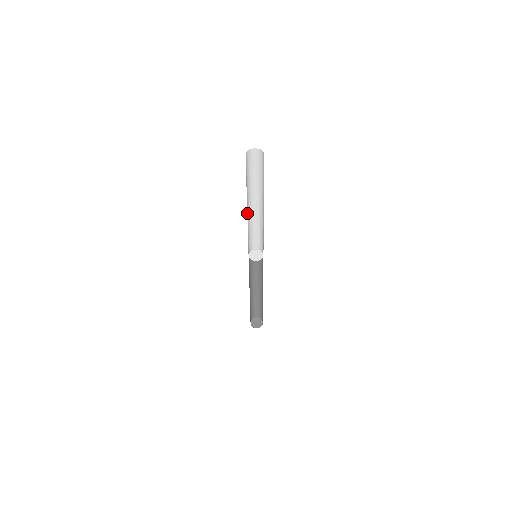
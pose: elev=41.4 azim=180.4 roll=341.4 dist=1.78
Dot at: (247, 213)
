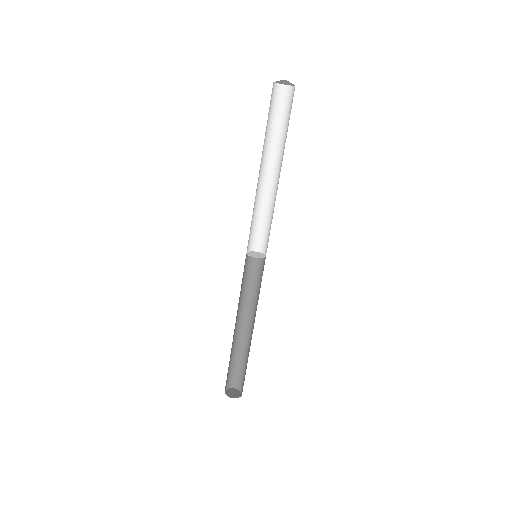
Dot at: occluded
